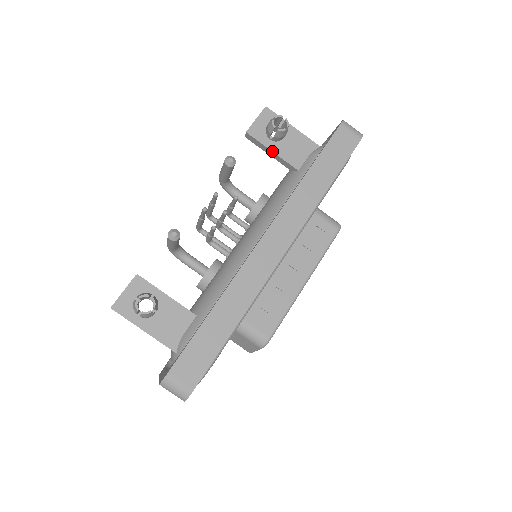
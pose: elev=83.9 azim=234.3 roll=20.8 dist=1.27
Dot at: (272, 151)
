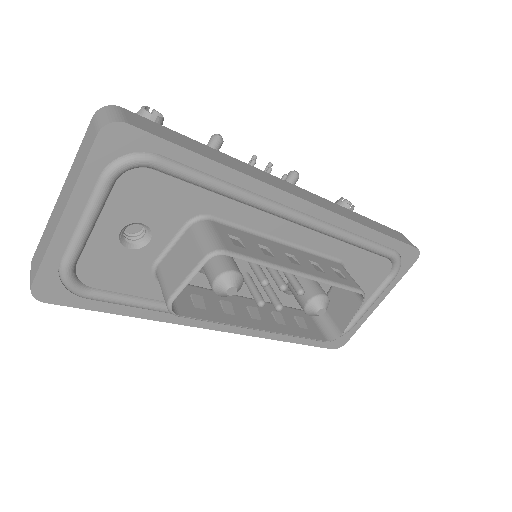
Dot at: occluded
